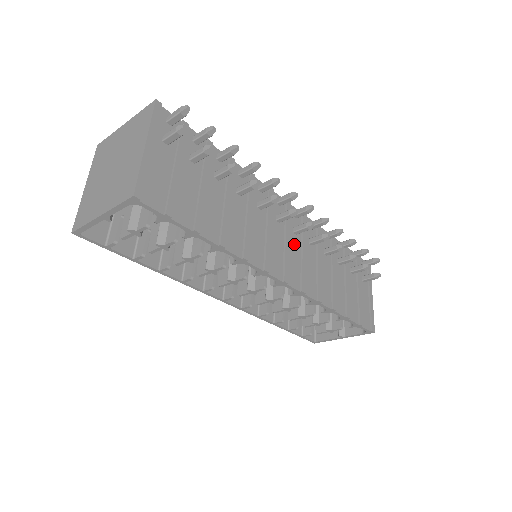
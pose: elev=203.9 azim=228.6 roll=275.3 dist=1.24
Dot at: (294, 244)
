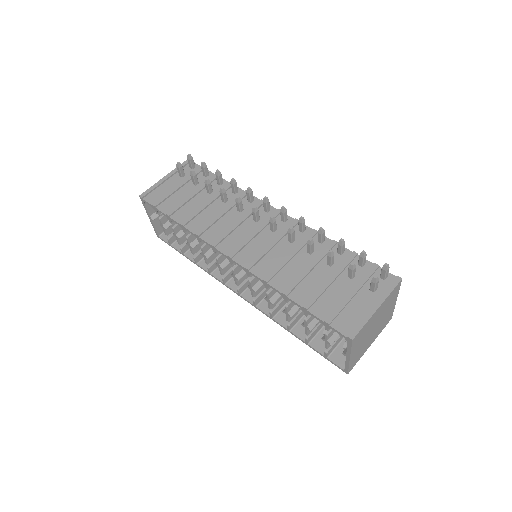
Dot at: (265, 238)
